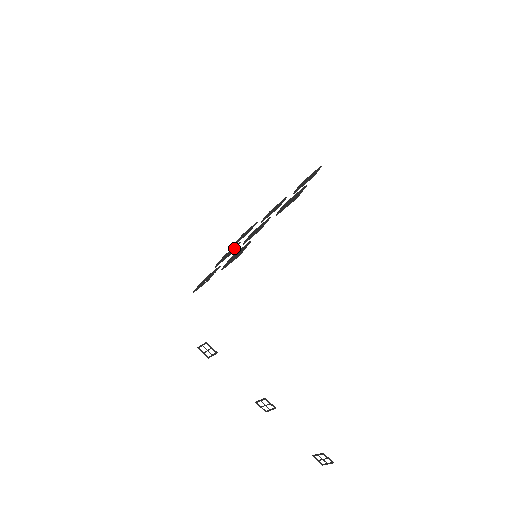
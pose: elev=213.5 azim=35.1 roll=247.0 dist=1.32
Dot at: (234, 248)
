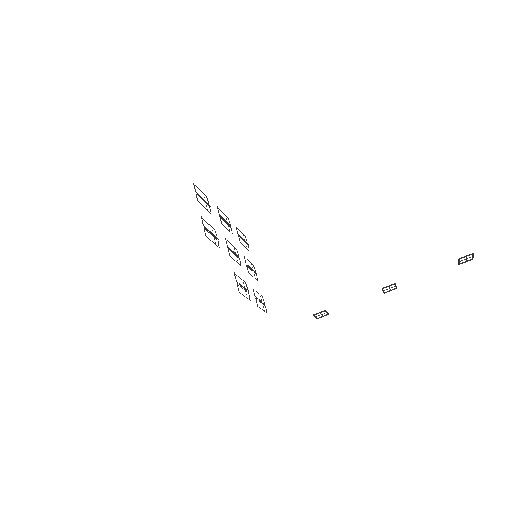
Dot at: (246, 265)
